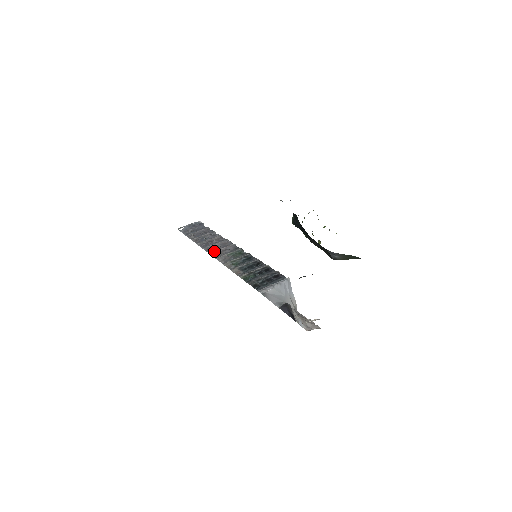
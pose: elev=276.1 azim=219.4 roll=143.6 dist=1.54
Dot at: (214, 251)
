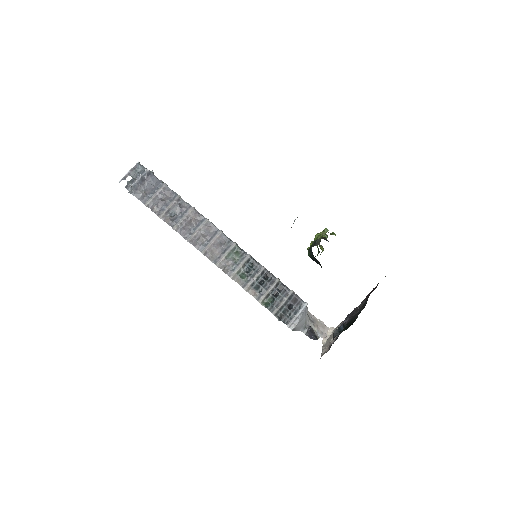
Dot at: (206, 249)
